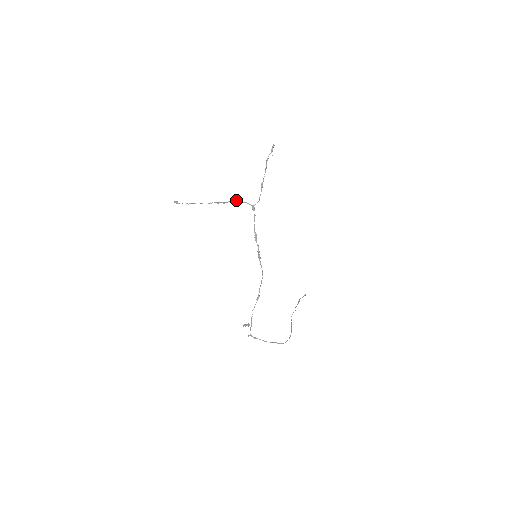
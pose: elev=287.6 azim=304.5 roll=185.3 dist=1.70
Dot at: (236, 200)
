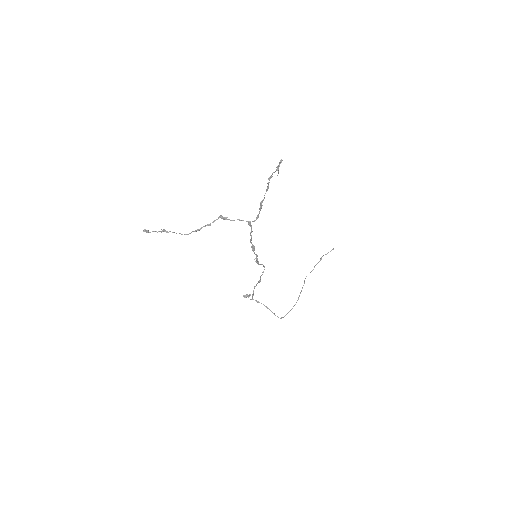
Dot at: (226, 217)
